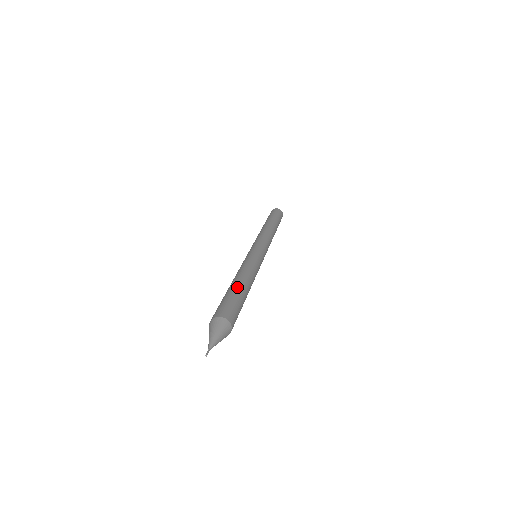
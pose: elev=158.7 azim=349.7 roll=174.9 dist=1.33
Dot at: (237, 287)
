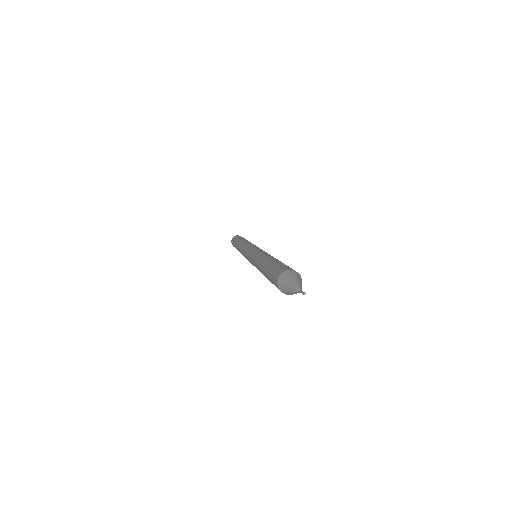
Dot at: occluded
